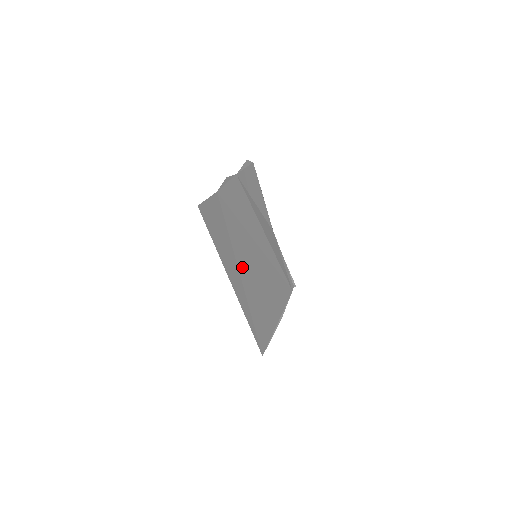
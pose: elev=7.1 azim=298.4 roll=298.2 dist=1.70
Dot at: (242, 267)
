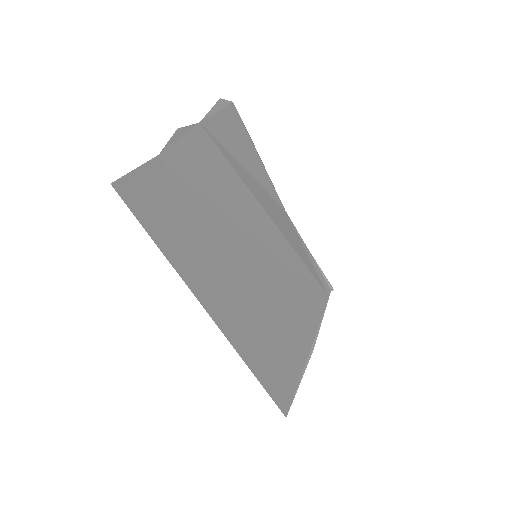
Dot at: (229, 280)
